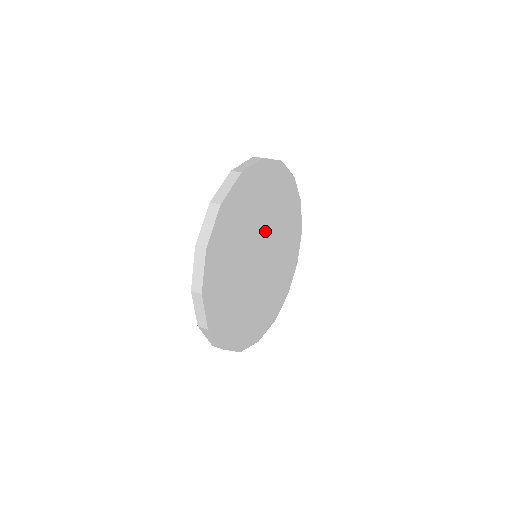
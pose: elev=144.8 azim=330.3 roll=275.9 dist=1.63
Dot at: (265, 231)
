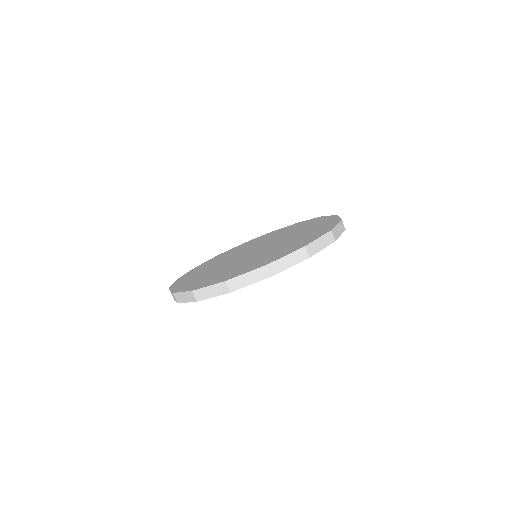
Dot at: occluded
